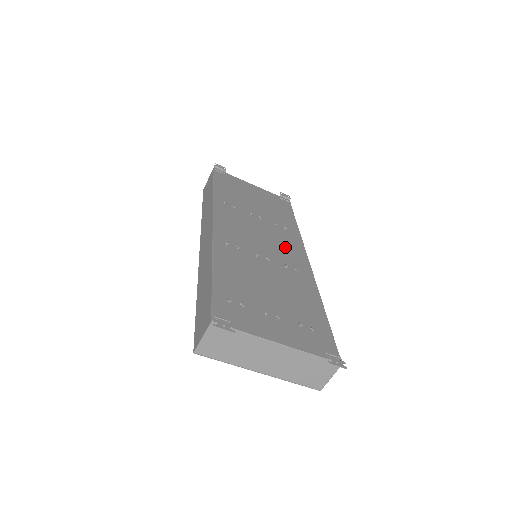
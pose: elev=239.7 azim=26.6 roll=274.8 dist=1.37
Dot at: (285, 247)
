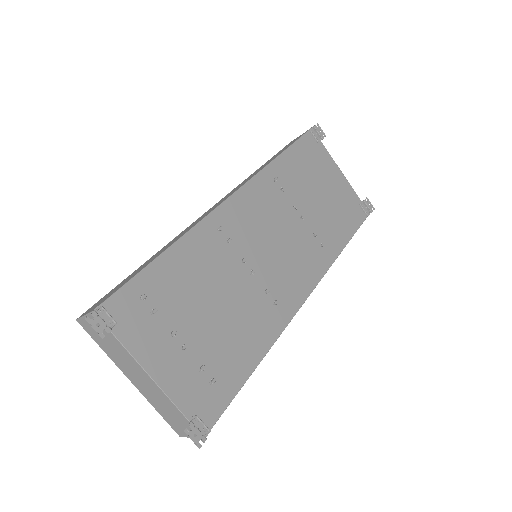
Dot at: (294, 268)
